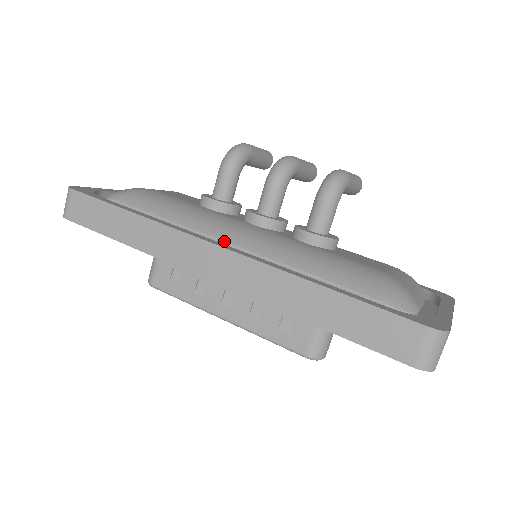
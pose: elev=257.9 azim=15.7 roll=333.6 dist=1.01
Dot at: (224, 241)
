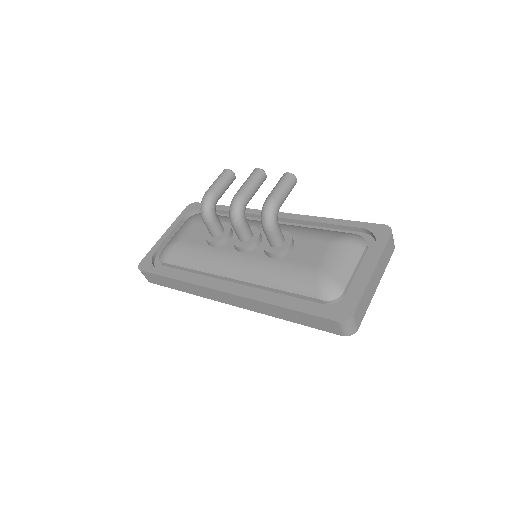
Dot at: (228, 278)
